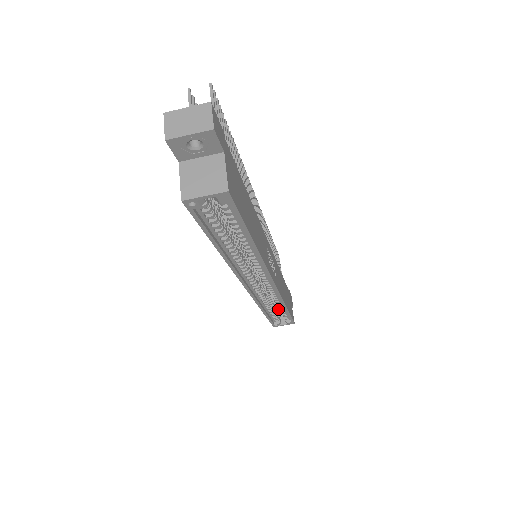
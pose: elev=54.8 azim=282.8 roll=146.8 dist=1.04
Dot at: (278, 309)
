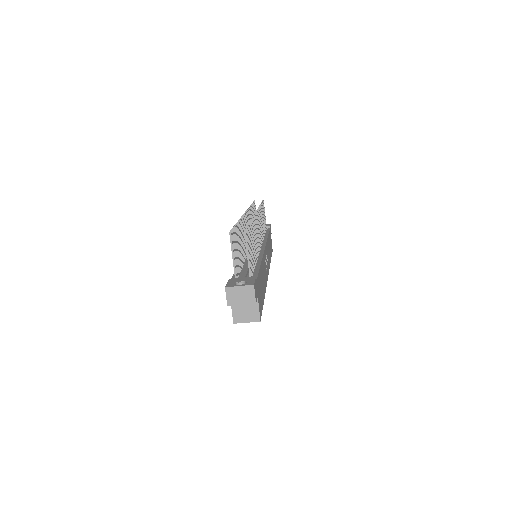
Dot at: occluded
